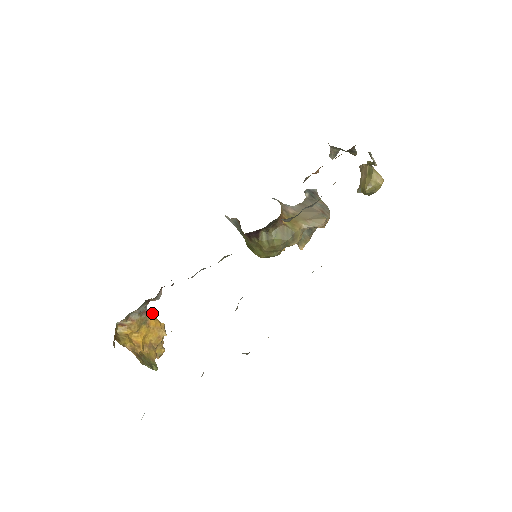
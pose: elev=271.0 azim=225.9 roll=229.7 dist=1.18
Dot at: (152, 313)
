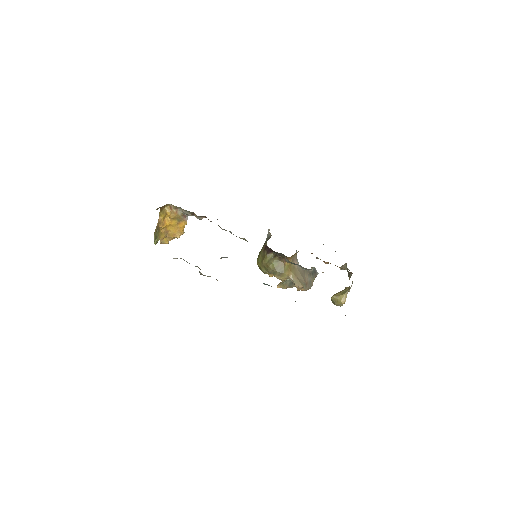
Dot at: occluded
